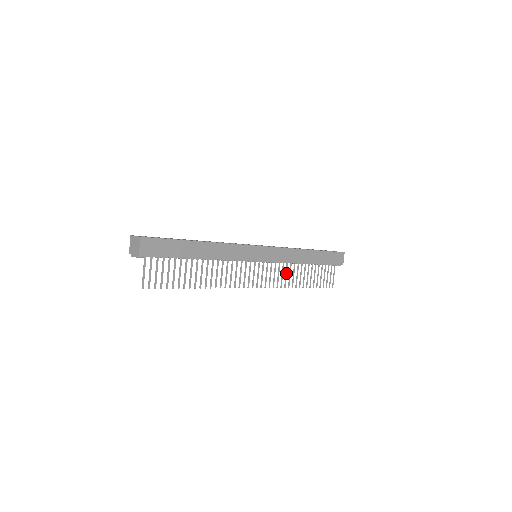
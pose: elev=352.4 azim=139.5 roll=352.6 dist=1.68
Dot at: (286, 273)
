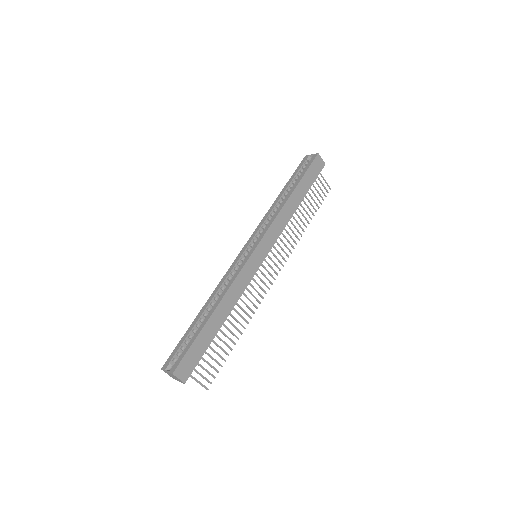
Dot at: (288, 234)
